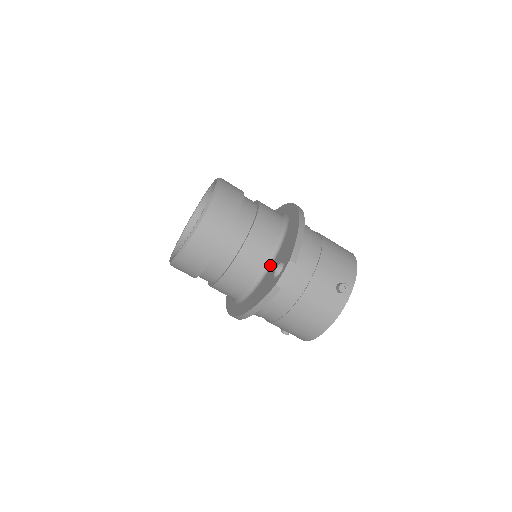
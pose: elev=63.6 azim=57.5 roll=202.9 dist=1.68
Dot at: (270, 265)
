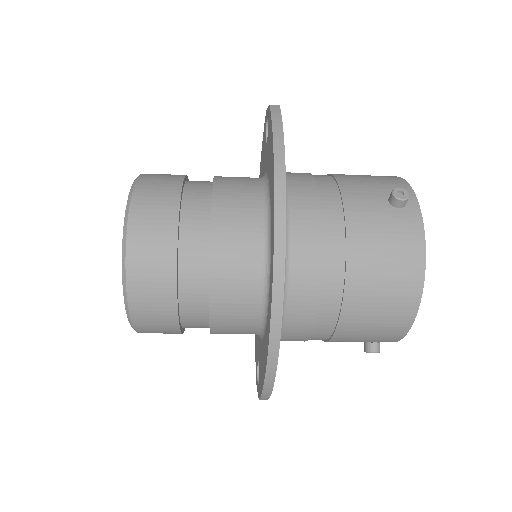
Dot at: occluded
